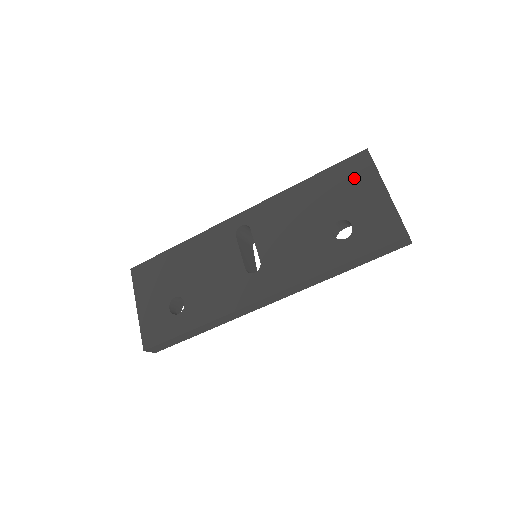
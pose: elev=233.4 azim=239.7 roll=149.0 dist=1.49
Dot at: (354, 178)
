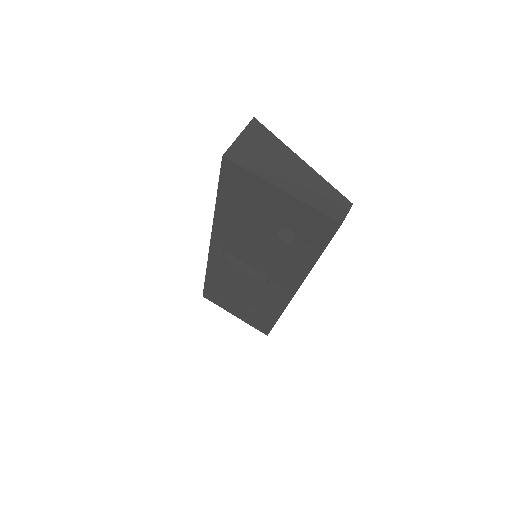
Dot at: (245, 190)
